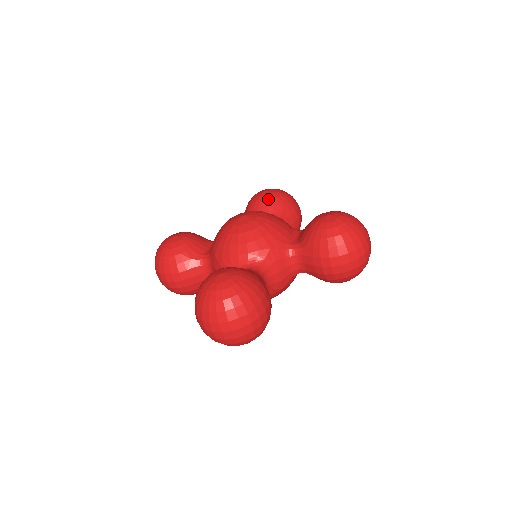
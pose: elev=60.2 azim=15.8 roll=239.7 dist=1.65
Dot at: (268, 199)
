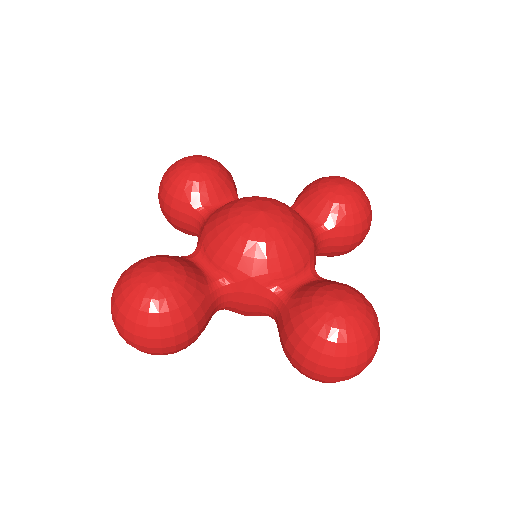
Dot at: (332, 199)
